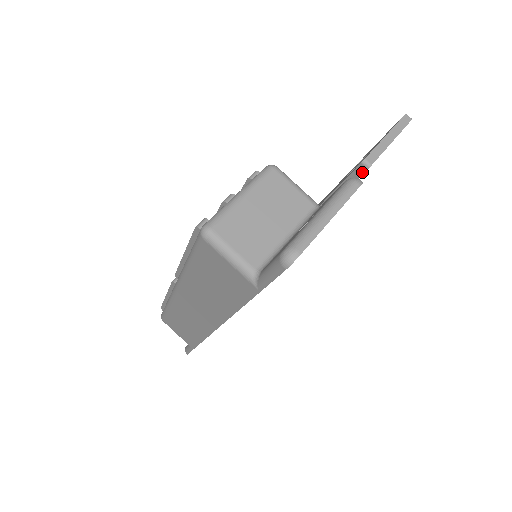
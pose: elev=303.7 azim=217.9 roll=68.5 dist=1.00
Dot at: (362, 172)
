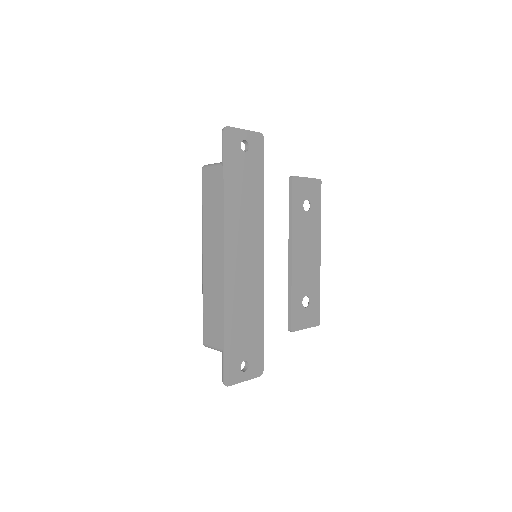
Dot at: (292, 182)
